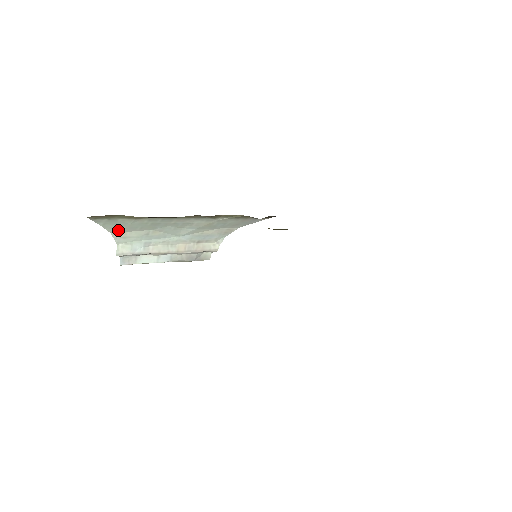
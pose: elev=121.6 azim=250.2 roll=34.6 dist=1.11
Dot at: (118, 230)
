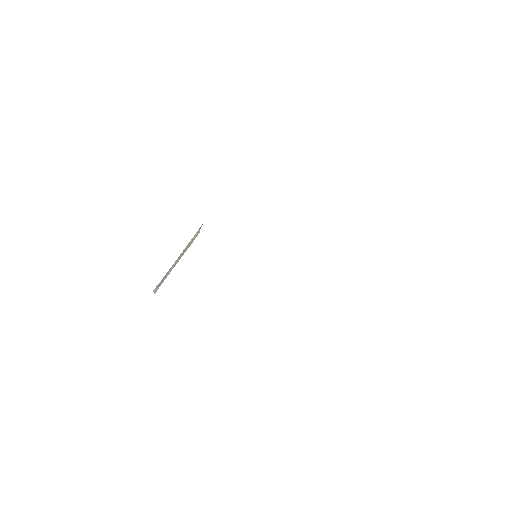
Dot at: occluded
